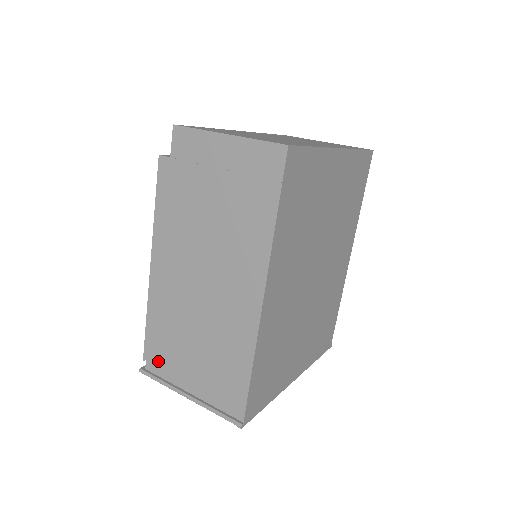
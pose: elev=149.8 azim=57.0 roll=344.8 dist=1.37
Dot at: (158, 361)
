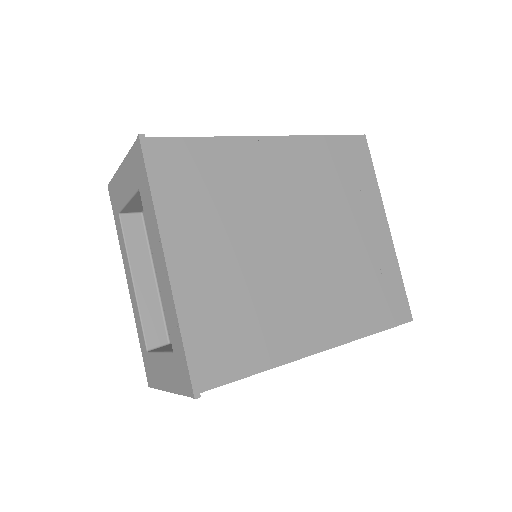
Dot at: occluded
